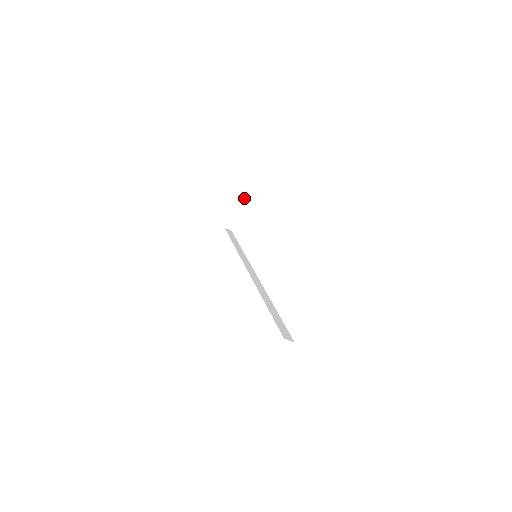
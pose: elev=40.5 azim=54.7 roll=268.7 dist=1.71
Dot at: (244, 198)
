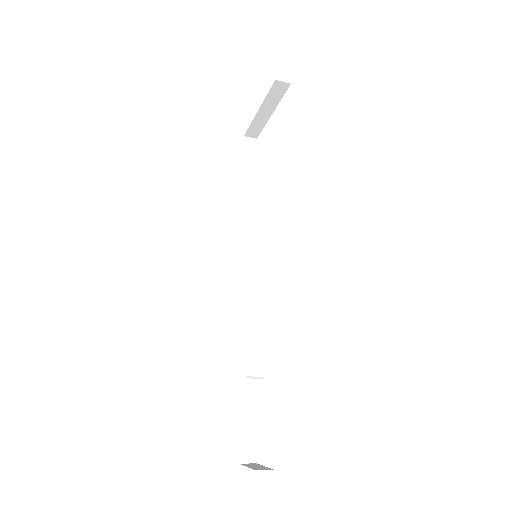
Dot at: (265, 102)
